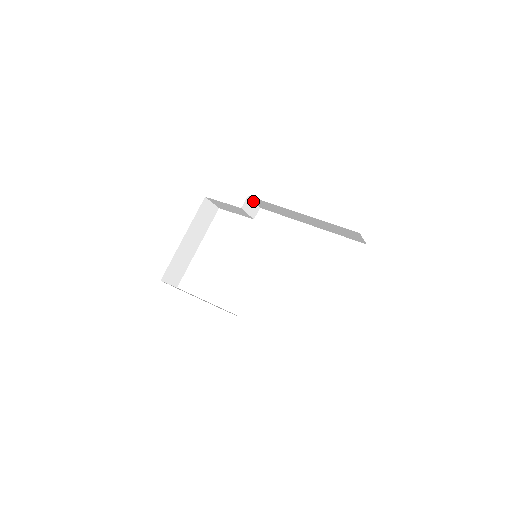
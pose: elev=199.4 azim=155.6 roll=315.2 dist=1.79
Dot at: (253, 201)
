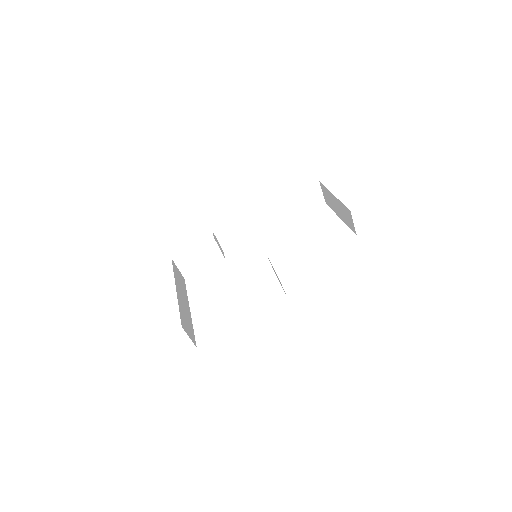
Dot at: (217, 240)
